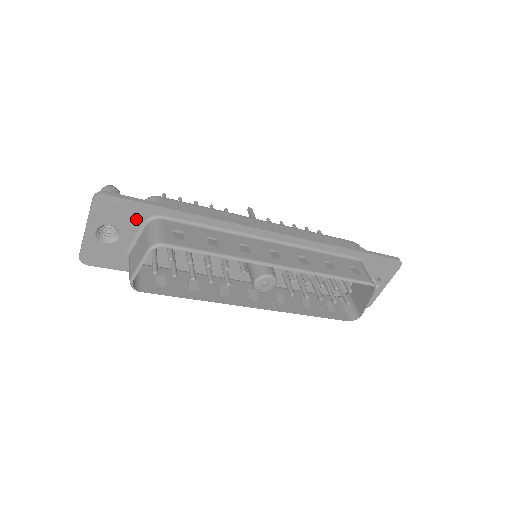
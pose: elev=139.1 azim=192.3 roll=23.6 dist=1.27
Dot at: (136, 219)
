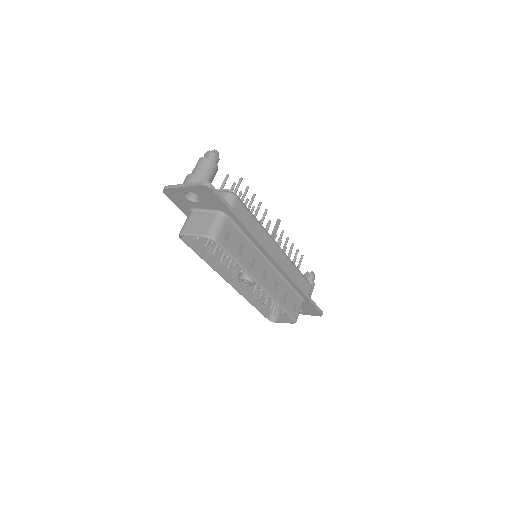
Dot at: (214, 206)
